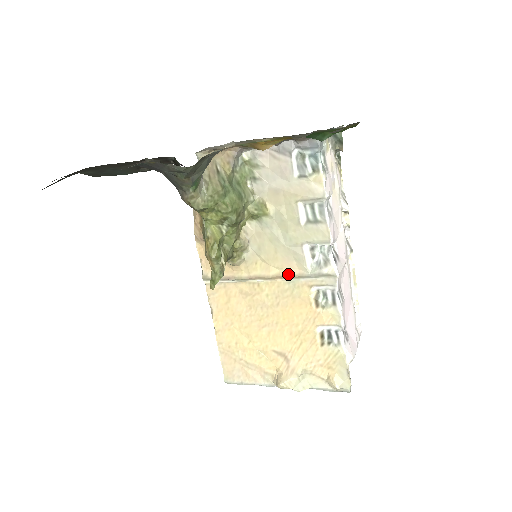
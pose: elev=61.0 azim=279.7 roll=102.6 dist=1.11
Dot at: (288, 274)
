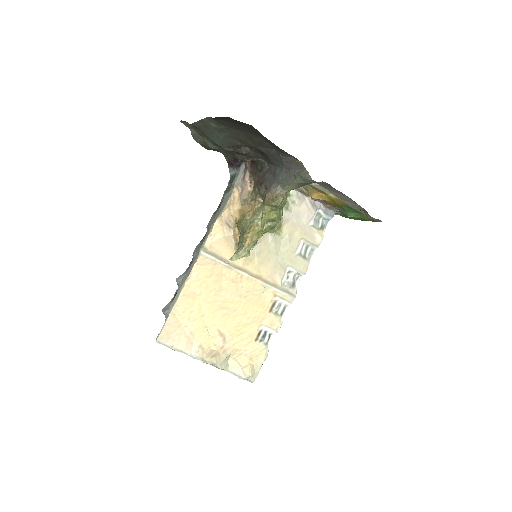
Dot at: (268, 280)
